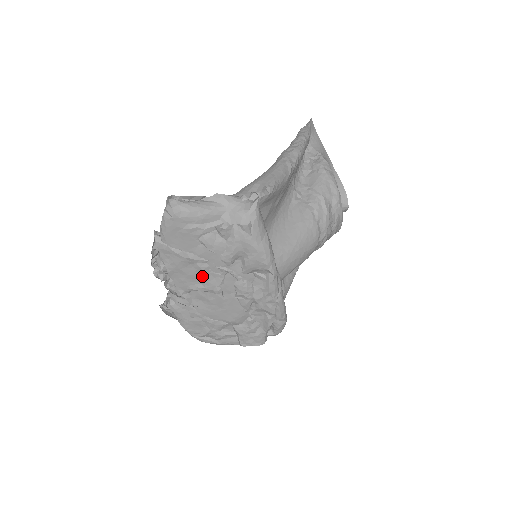
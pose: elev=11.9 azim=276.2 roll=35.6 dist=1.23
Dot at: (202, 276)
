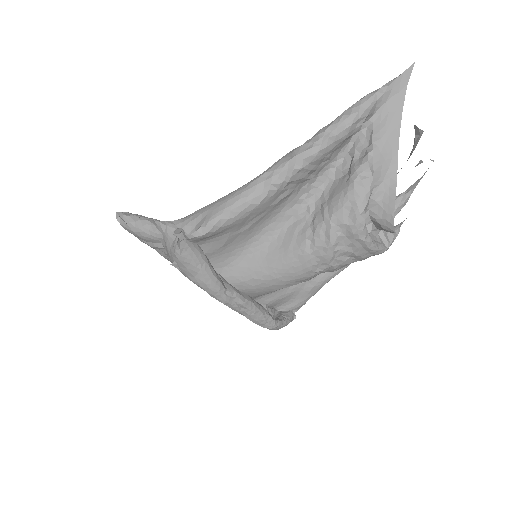
Dot at: occluded
